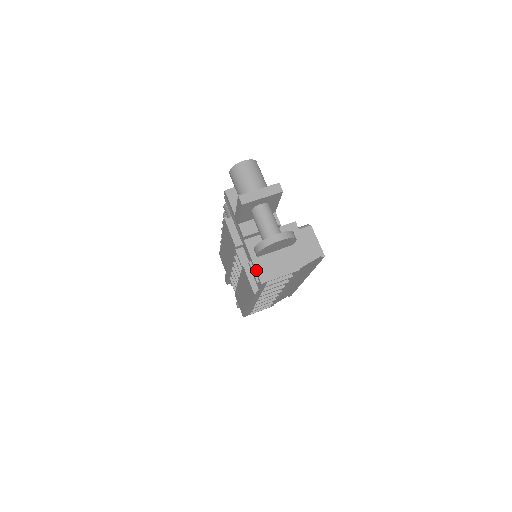
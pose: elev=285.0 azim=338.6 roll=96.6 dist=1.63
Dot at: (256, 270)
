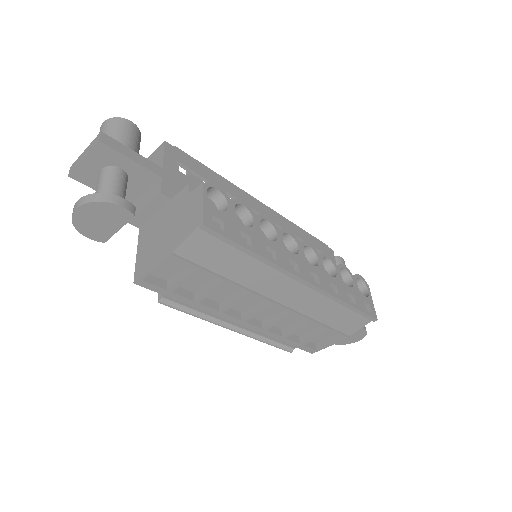
Dot at: (135, 265)
